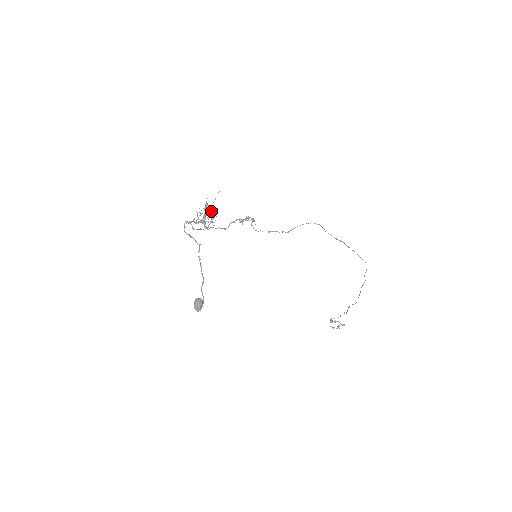
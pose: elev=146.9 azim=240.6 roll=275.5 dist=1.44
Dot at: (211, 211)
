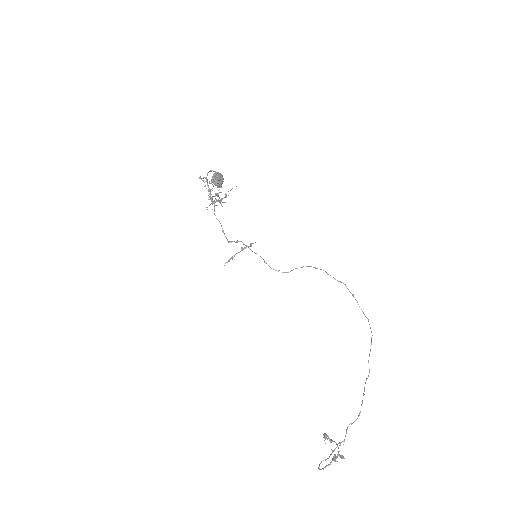
Dot at: occluded
